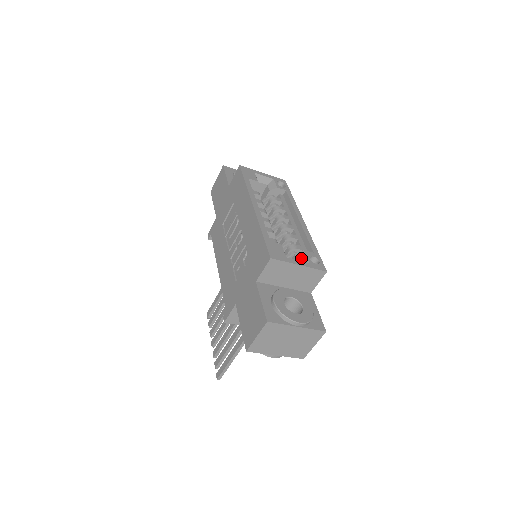
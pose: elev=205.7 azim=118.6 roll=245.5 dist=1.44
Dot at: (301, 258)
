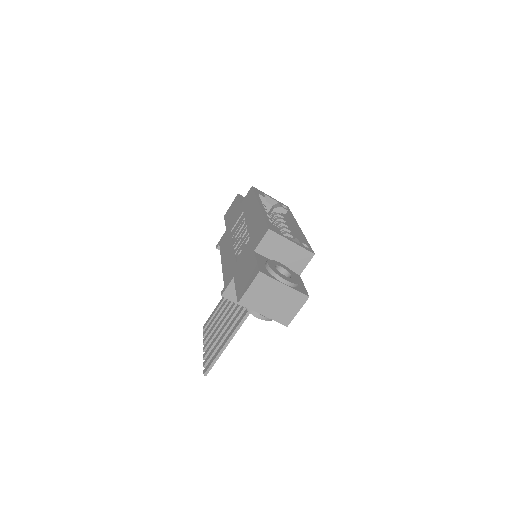
Dot at: occluded
